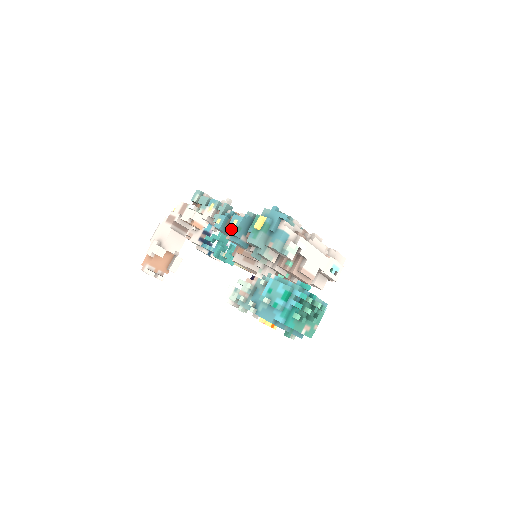
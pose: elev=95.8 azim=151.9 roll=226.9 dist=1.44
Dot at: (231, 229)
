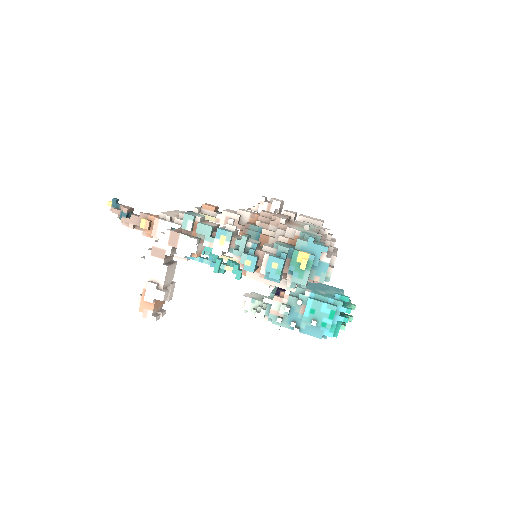
Dot at: (272, 274)
